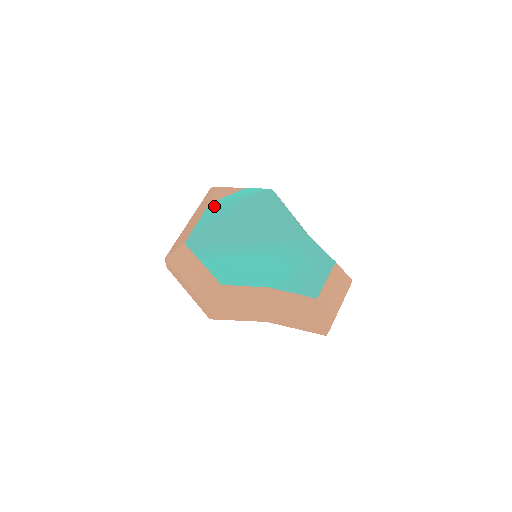
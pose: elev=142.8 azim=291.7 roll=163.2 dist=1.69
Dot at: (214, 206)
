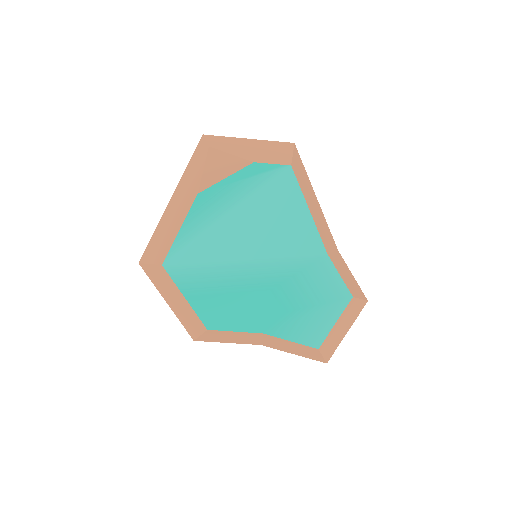
Dot at: (204, 199)
